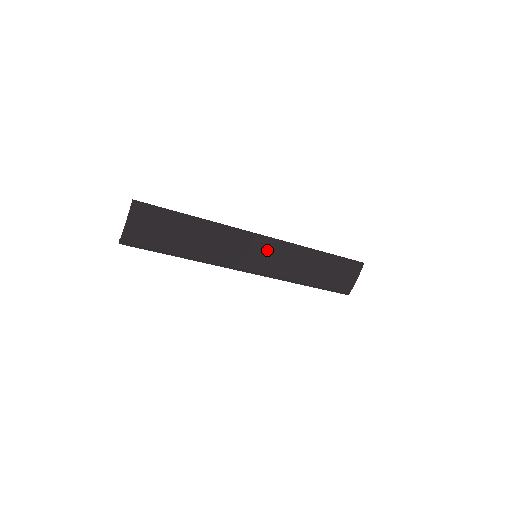
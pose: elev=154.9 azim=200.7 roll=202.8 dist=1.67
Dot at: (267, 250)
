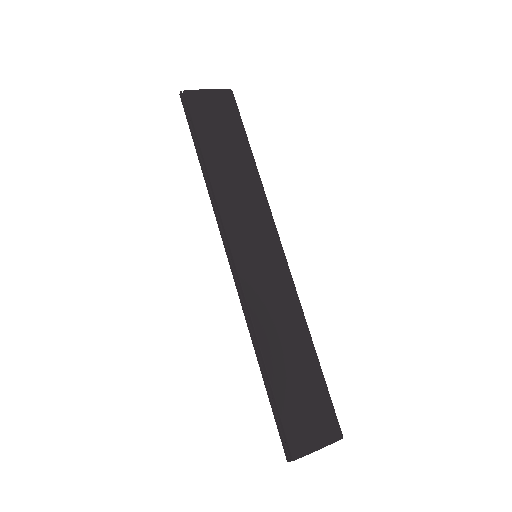
Dot at: (272, 264)
